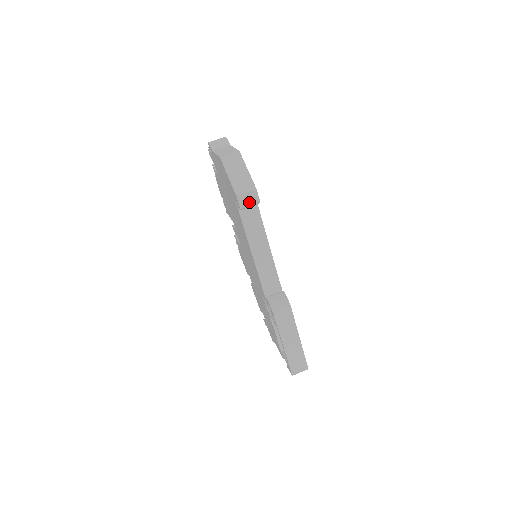
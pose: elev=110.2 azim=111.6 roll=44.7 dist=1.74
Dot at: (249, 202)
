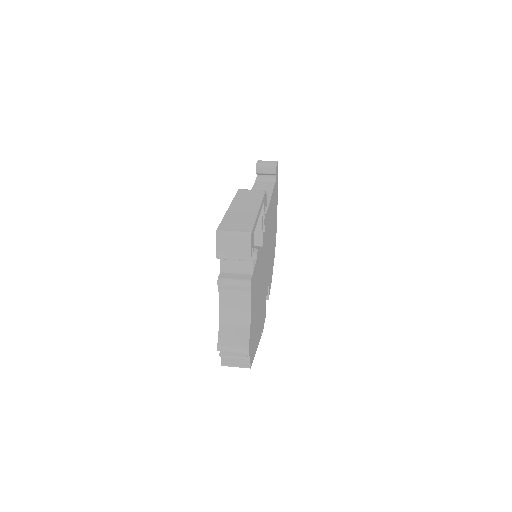
Dot at: (267, 163)
